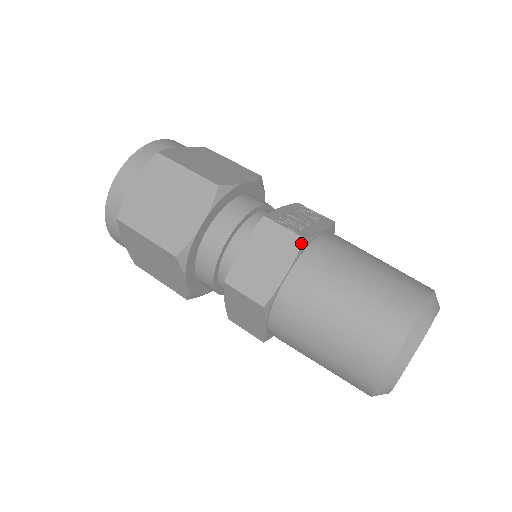
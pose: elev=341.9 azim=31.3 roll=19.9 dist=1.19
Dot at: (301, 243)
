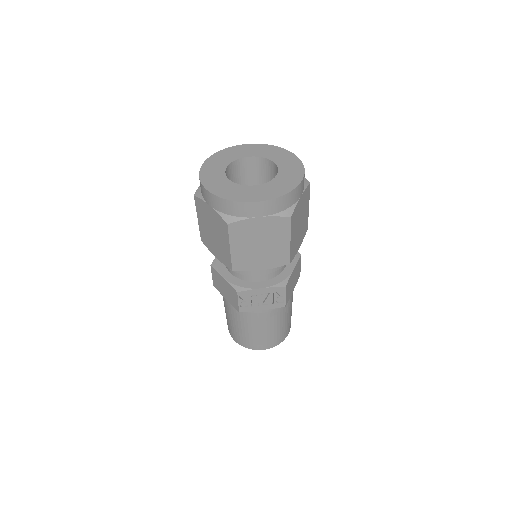
Dot at: (237, 310)
